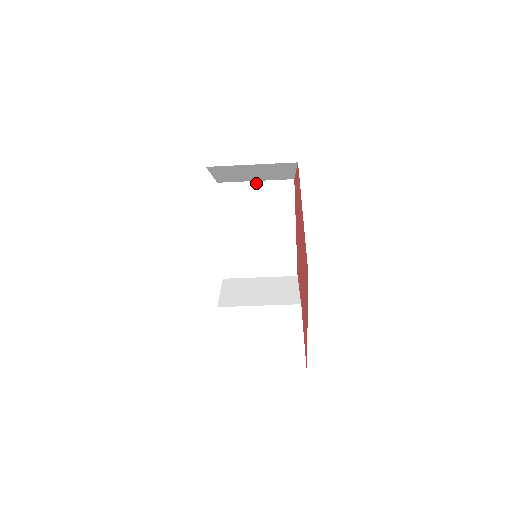
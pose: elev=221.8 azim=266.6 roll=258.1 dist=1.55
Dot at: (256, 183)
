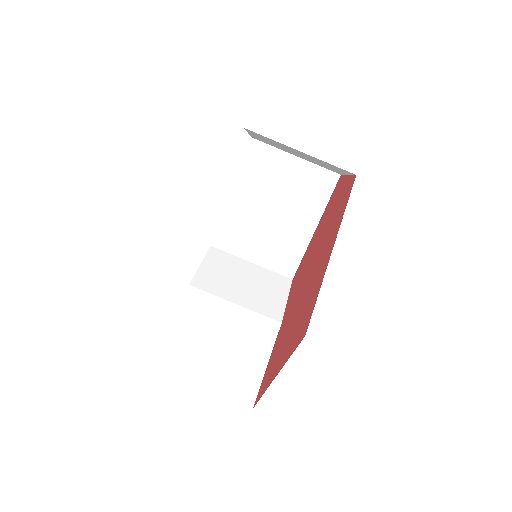
Dot at: (296, 159)
